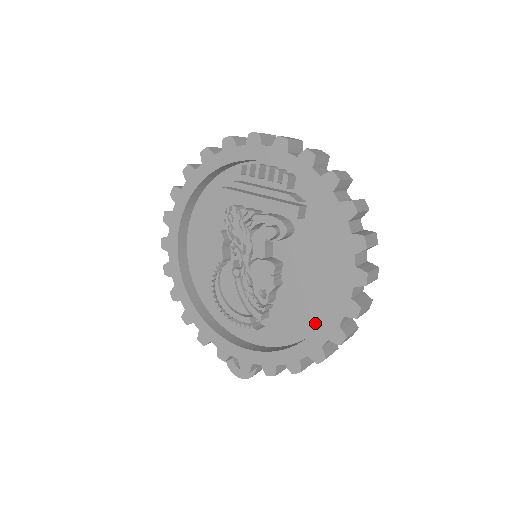
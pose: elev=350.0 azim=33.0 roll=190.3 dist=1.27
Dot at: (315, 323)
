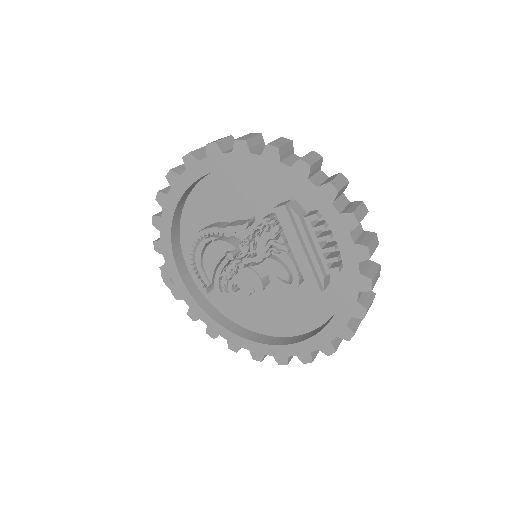
Dot at: (251, 326)
